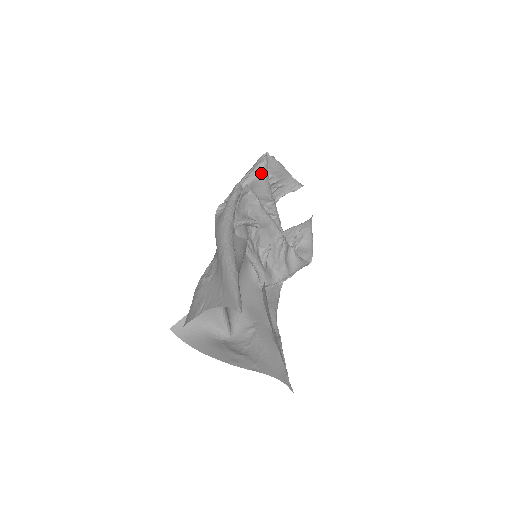
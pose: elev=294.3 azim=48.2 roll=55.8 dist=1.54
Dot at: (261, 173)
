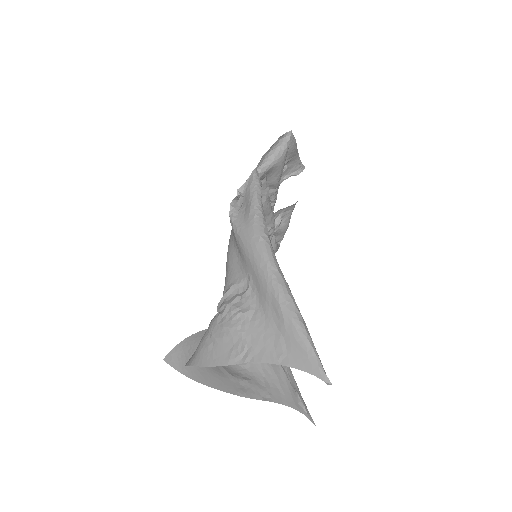
Dot at: (282, 158)
